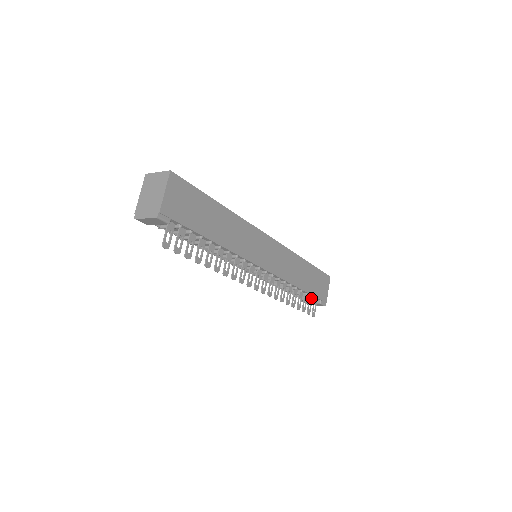
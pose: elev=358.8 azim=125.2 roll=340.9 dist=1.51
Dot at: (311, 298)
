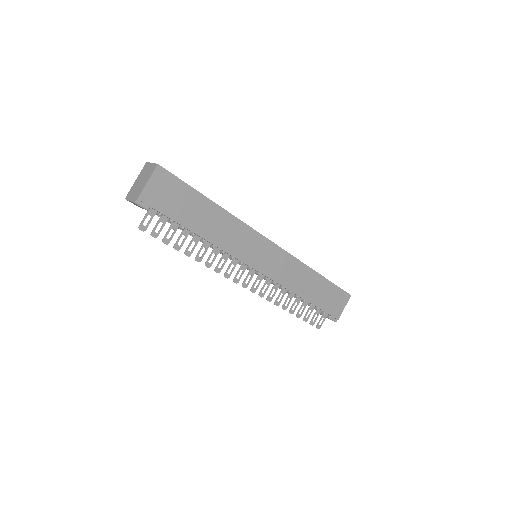
Dot at: (319, 310)
